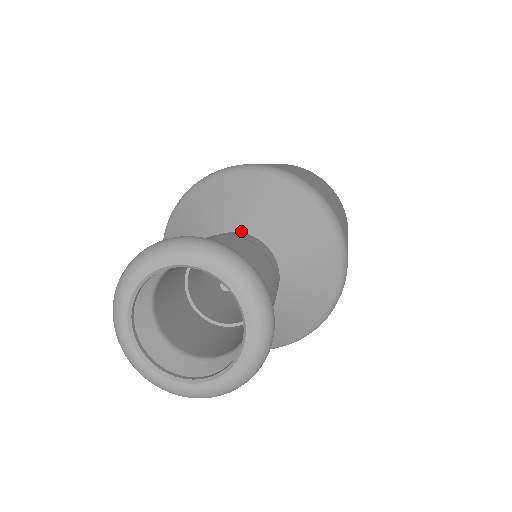
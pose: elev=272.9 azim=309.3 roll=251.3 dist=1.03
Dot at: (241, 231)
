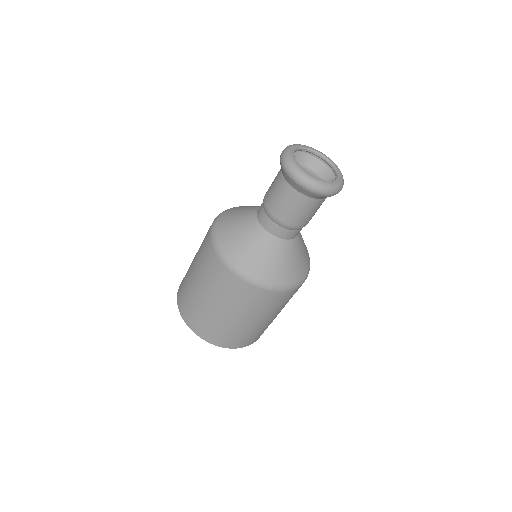
Dot at: occluded
